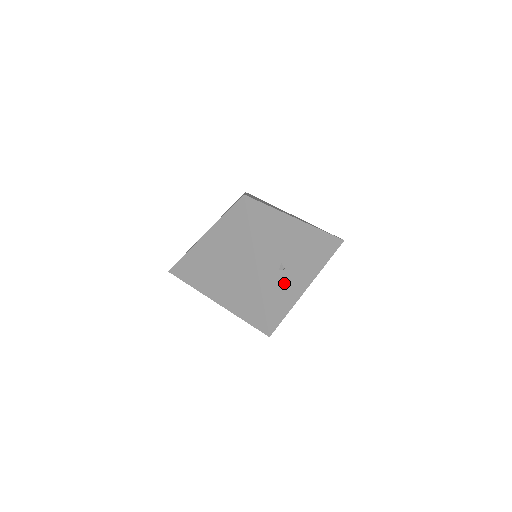
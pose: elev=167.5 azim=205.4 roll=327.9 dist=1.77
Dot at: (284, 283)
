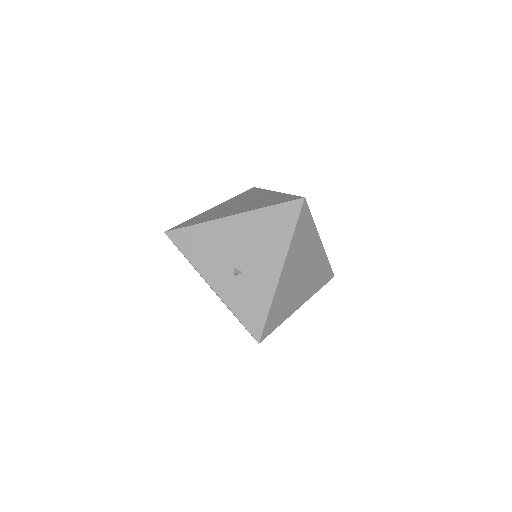
Dot at: (248, 285)
